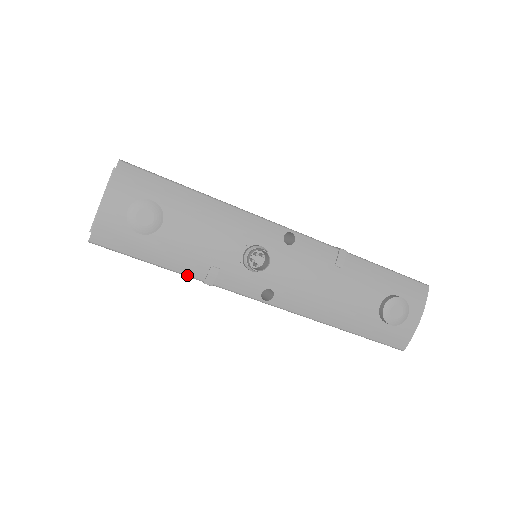
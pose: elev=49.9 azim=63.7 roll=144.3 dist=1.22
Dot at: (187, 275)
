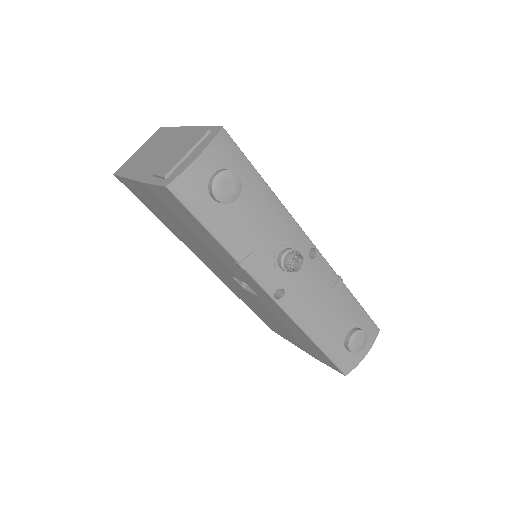
Dot at: (229, 252)
